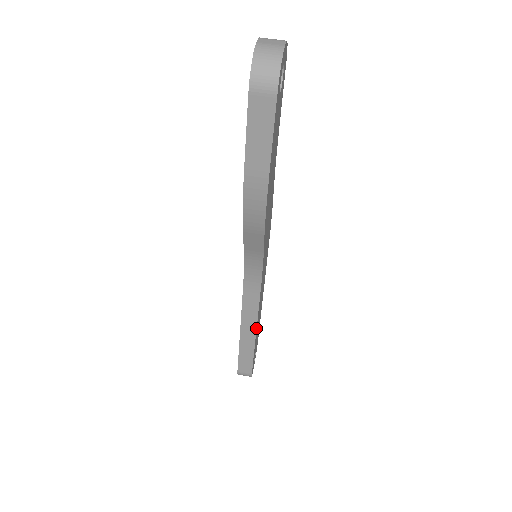
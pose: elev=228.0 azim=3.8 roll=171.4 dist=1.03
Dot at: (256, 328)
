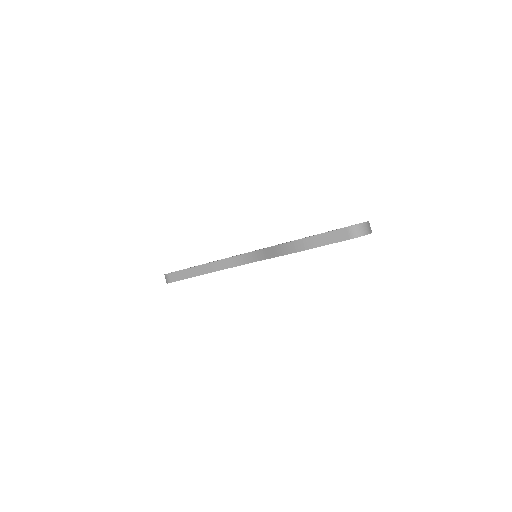
Dot at: occluded
